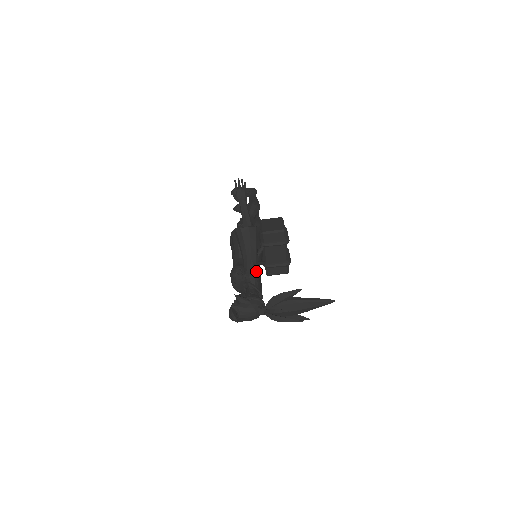
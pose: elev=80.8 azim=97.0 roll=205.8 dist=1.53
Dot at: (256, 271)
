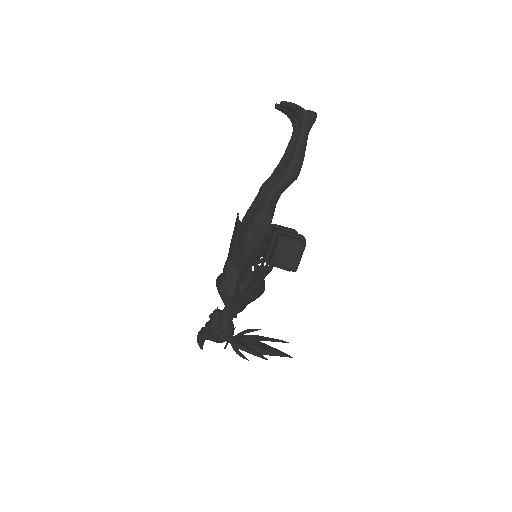
Dot at: (241, 311)
